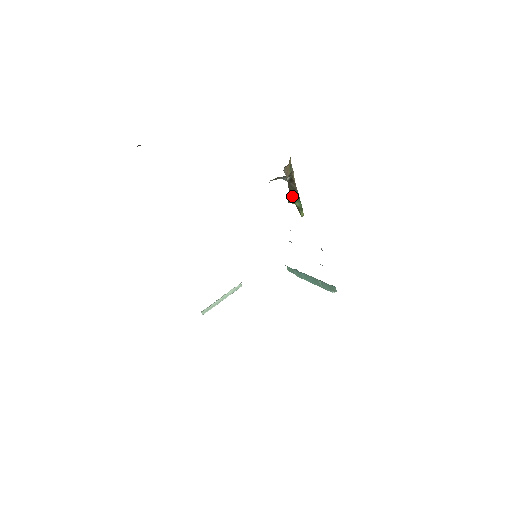
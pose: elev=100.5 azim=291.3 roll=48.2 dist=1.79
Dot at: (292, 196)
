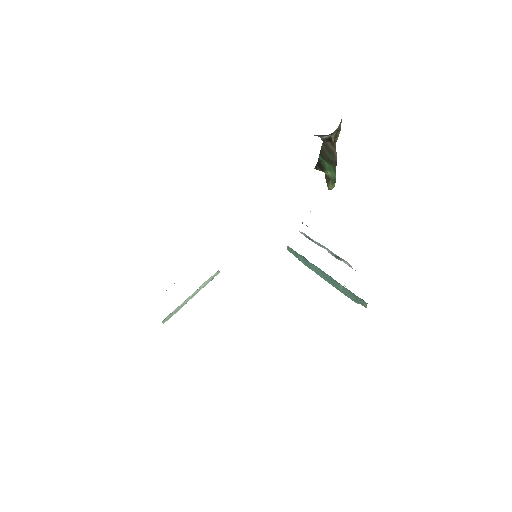
Dot at: (323, 161)
